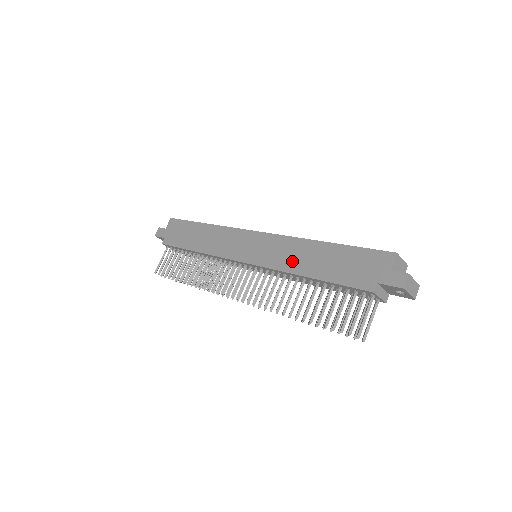
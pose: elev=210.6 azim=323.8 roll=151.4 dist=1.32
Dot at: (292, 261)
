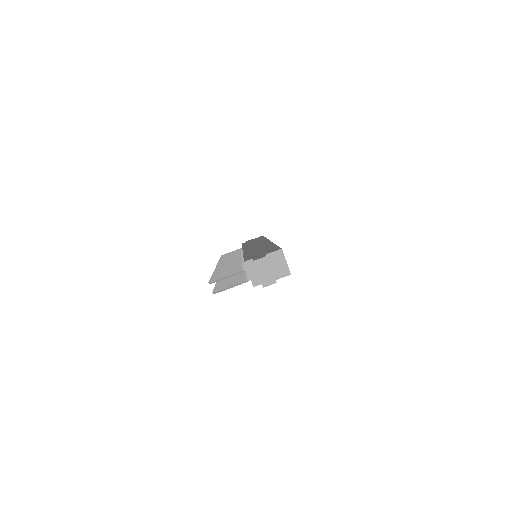
Dot at: (253, 250)
